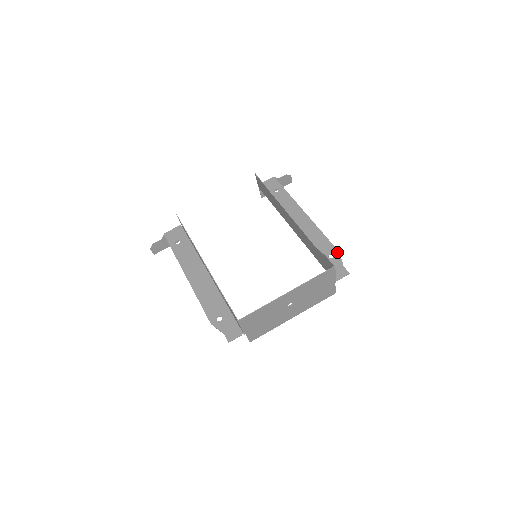
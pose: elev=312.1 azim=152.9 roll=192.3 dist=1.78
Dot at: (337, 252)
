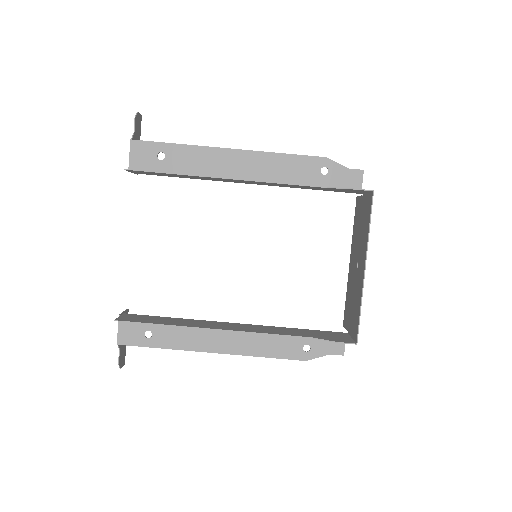
Dot at: (325, 160)
